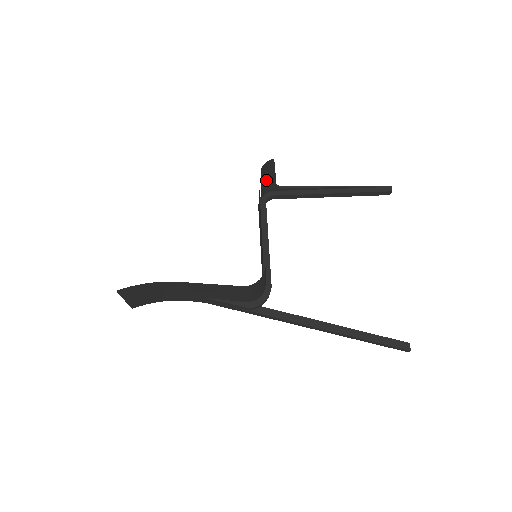
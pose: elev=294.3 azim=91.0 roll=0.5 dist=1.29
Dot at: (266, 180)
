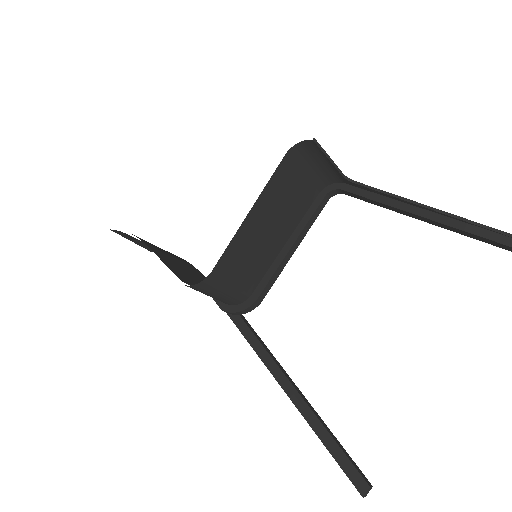
Dot at: (321, 165)
